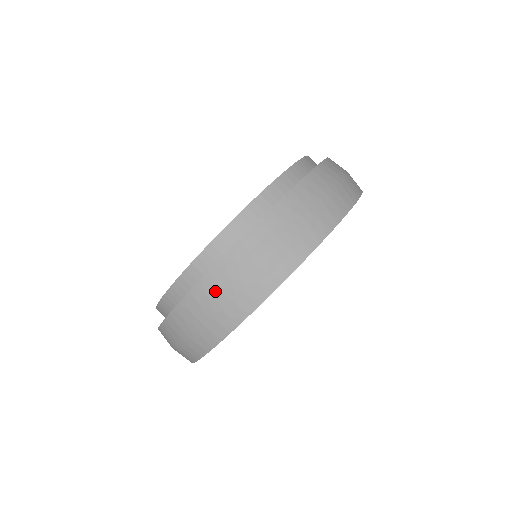
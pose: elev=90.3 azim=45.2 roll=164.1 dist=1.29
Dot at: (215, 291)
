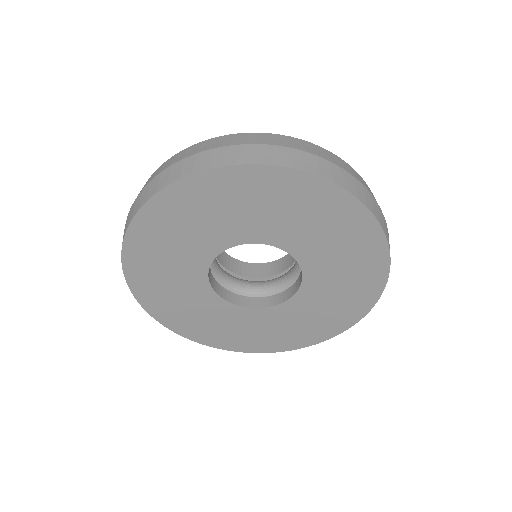
Dot at: (207, 146)
